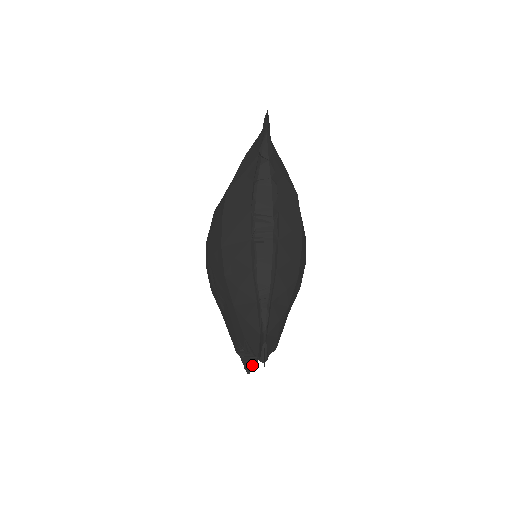
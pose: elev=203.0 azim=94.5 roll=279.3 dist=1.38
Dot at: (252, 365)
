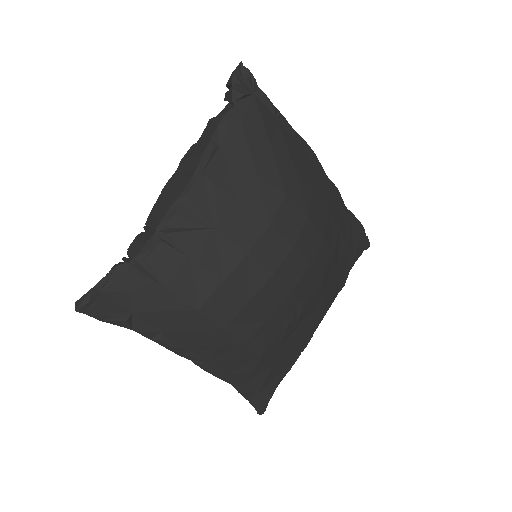
Dot at: occluded
